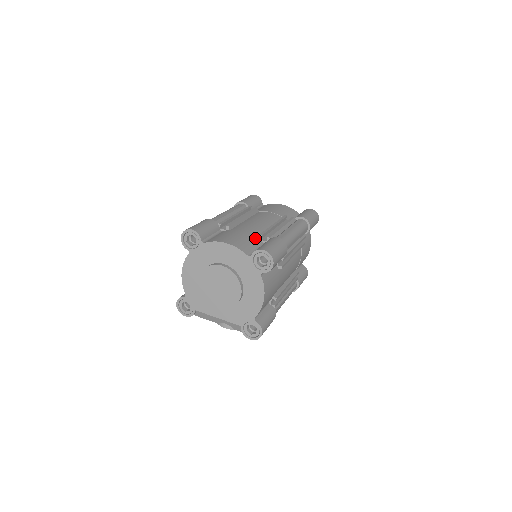
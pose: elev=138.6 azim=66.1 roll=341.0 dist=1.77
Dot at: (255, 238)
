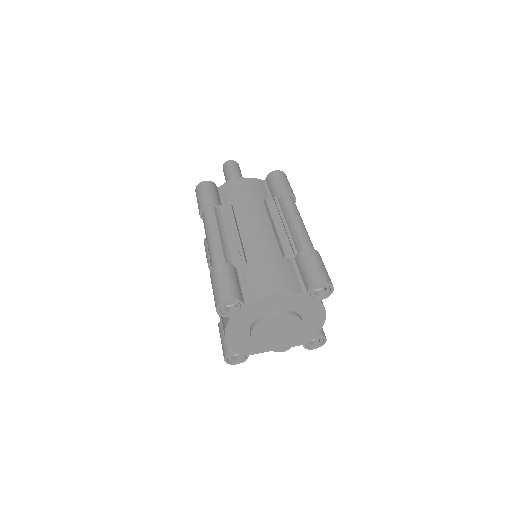
Dot at: (283, 261)
